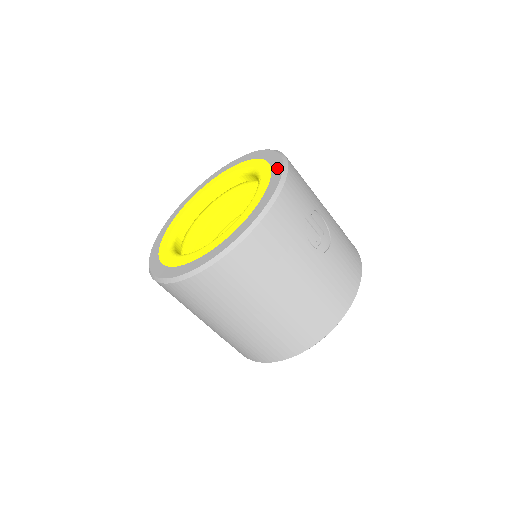
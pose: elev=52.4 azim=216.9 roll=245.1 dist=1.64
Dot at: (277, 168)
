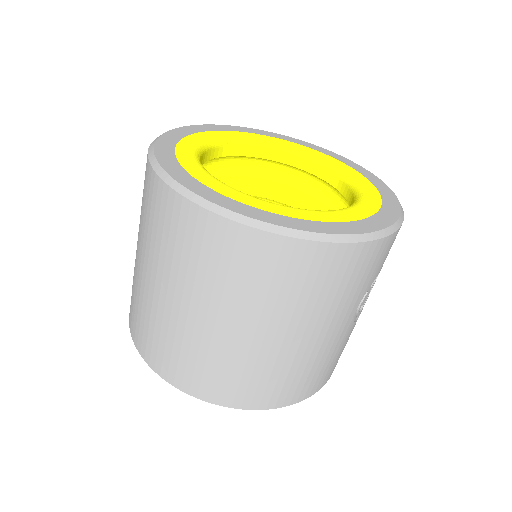
Dot at: (391, 198)
